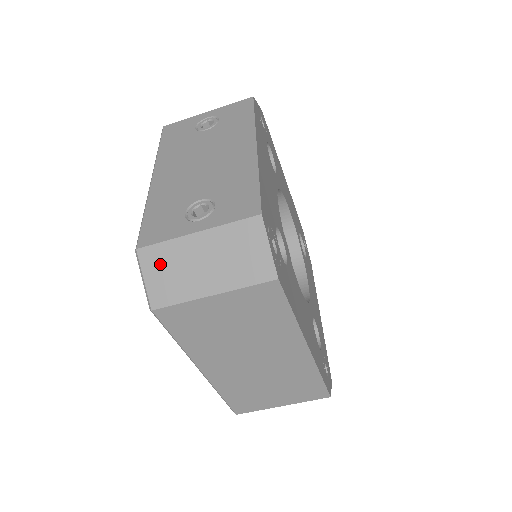
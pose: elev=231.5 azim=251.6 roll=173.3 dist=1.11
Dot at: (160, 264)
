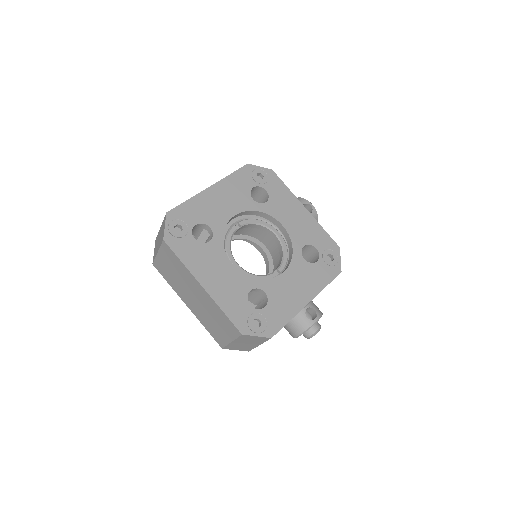
Dot at: (156, 244)
